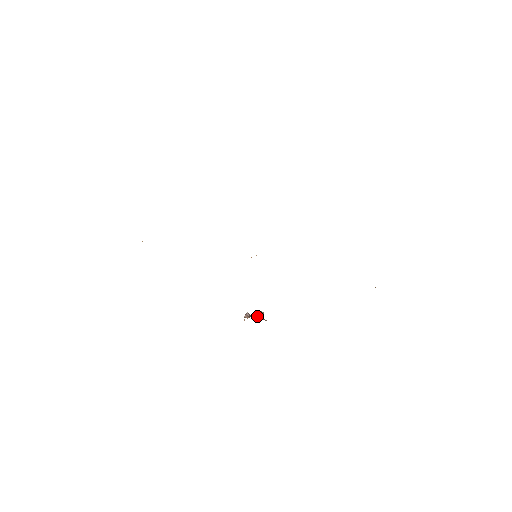
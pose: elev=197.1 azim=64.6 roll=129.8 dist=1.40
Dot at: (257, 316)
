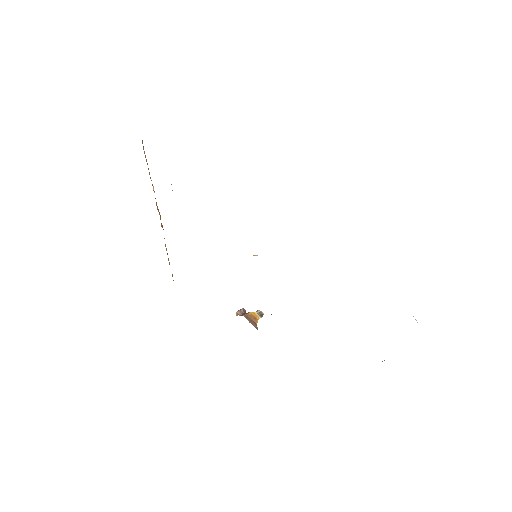
Dot at: (250, 318)
